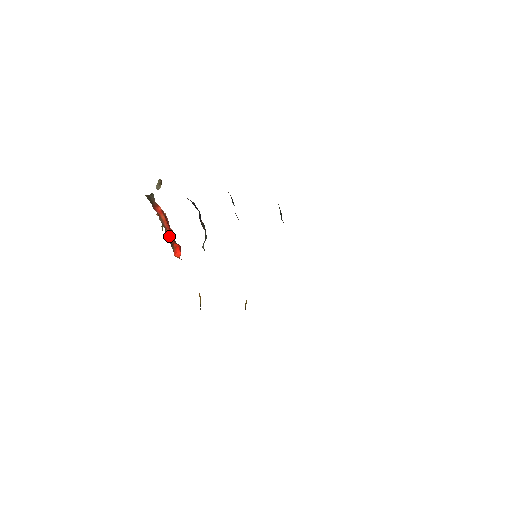
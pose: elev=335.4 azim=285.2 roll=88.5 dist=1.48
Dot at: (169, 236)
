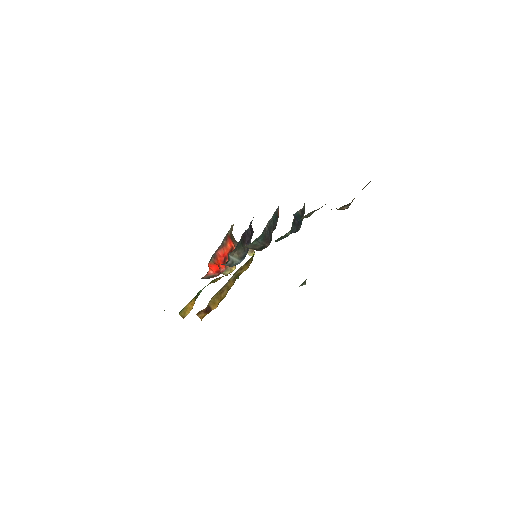
Dot at: (219, 255)
